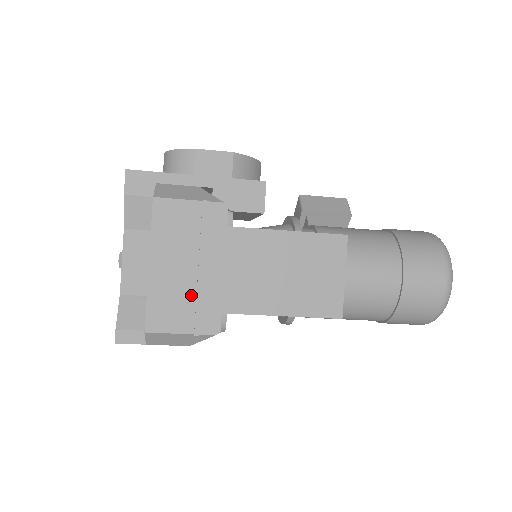
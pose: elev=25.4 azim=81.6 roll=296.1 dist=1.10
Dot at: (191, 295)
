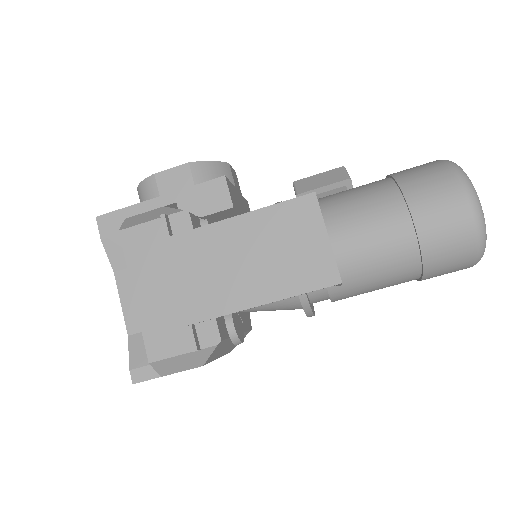
Dot at: (181, 312)
